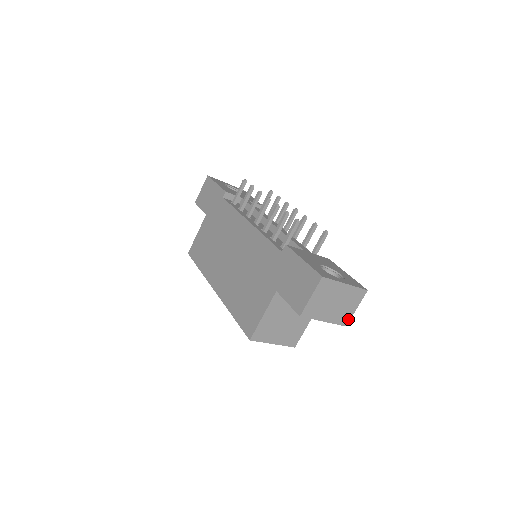
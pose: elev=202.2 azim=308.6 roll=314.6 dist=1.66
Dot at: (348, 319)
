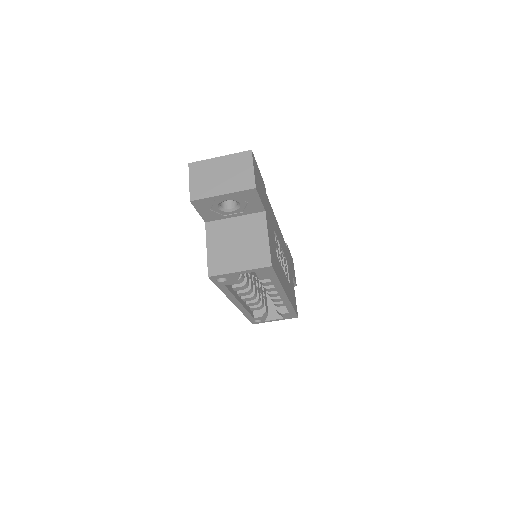
Dot at: (252, 181)
